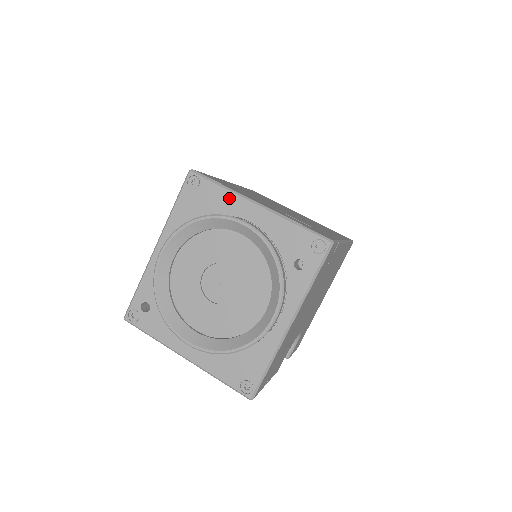
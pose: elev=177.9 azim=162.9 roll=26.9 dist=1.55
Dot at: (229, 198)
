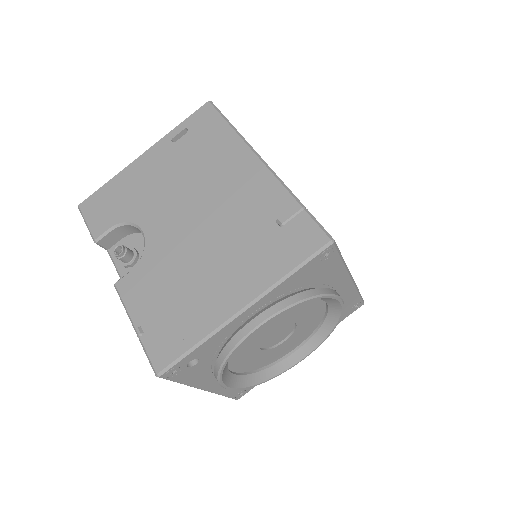
Dot at: (339, 272)
